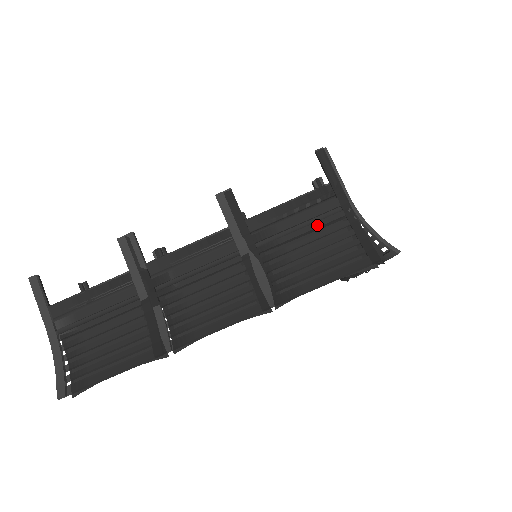
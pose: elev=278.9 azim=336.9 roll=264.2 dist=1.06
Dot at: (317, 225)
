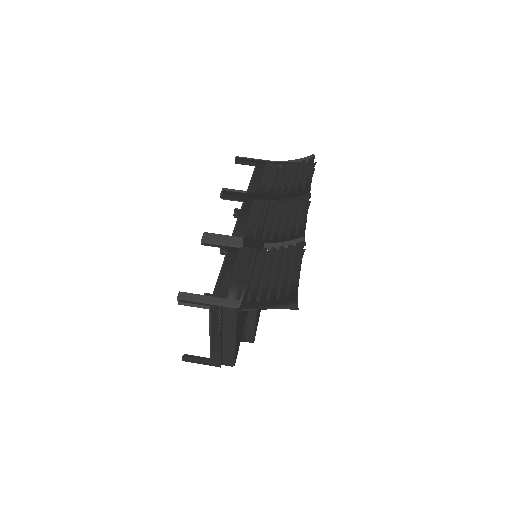
Dot at: (275, 172)
